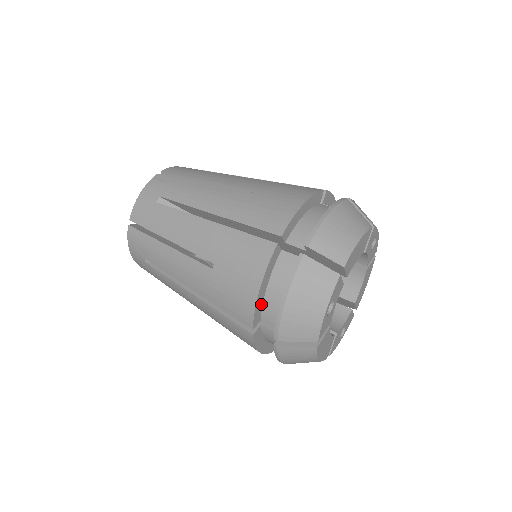
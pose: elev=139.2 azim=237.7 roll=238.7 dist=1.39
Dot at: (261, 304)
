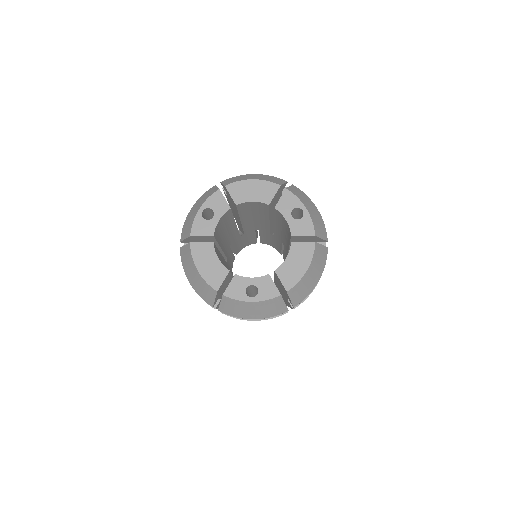
Dot at: occluded
